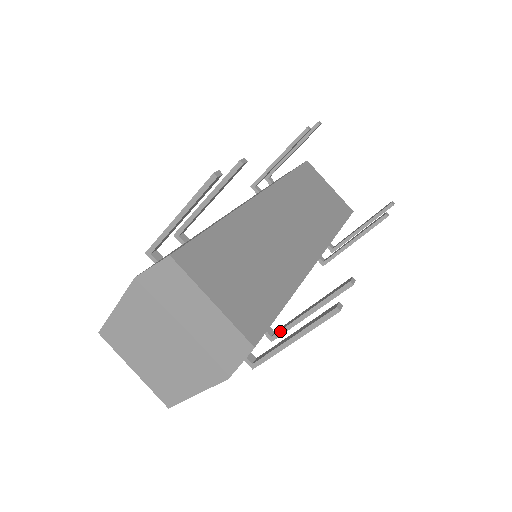
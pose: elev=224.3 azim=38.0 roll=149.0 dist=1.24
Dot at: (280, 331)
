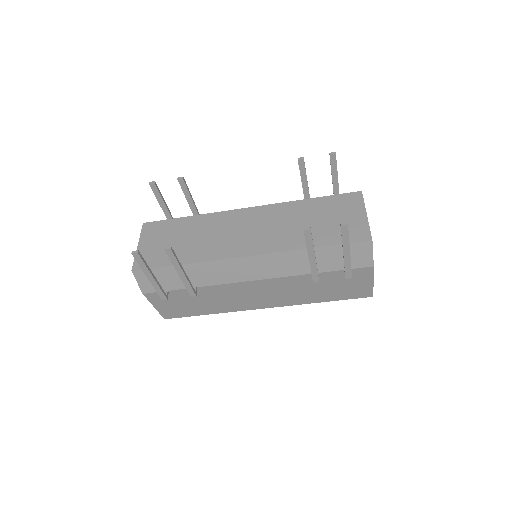
Dot at: (187, 288)
